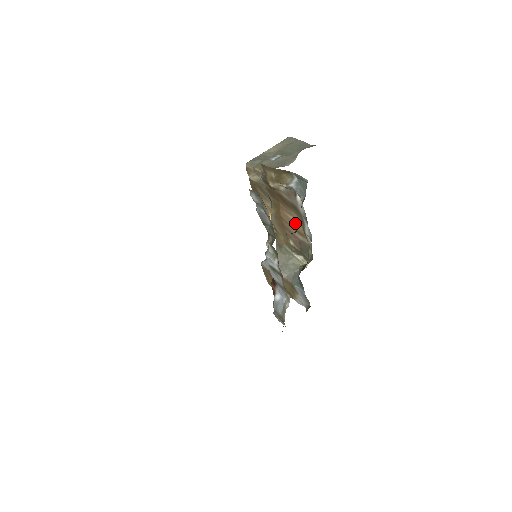
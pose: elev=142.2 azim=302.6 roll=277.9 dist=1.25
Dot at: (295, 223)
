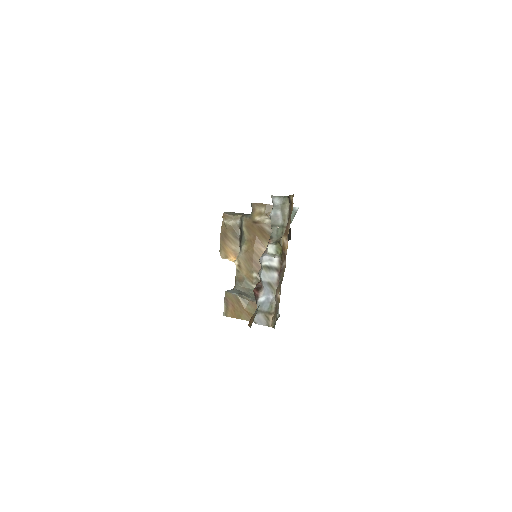
Dot at: occluded
